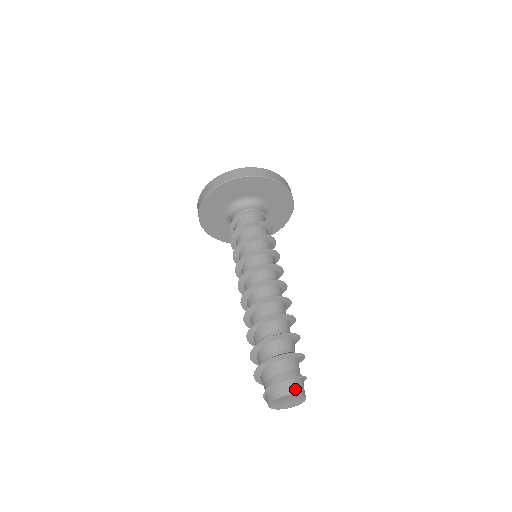
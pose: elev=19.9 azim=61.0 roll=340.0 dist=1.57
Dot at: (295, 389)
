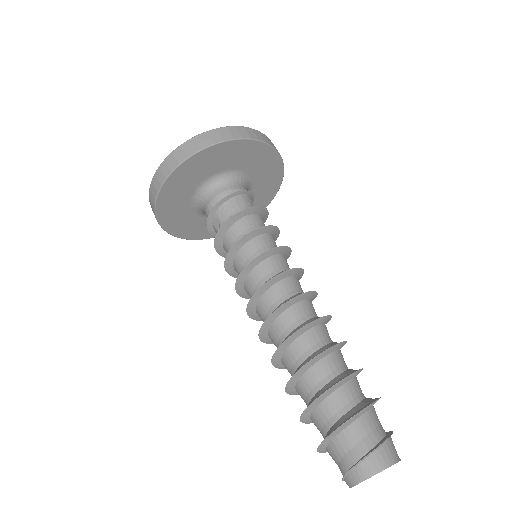
Dot at: occluded
